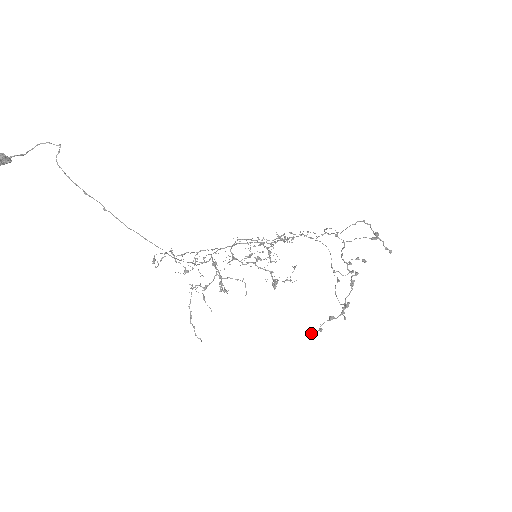
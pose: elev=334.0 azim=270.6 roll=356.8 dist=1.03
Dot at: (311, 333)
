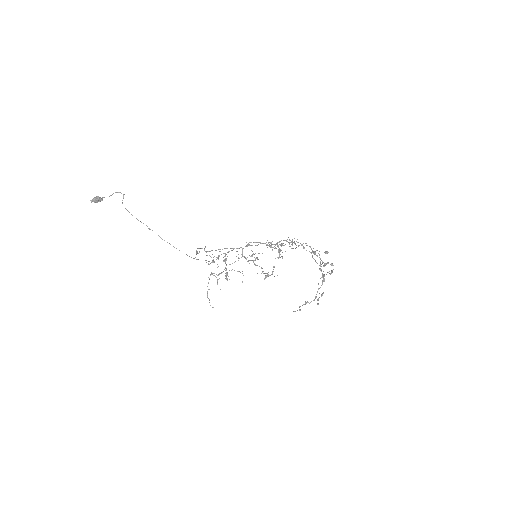
Dot at: (293, 311)
